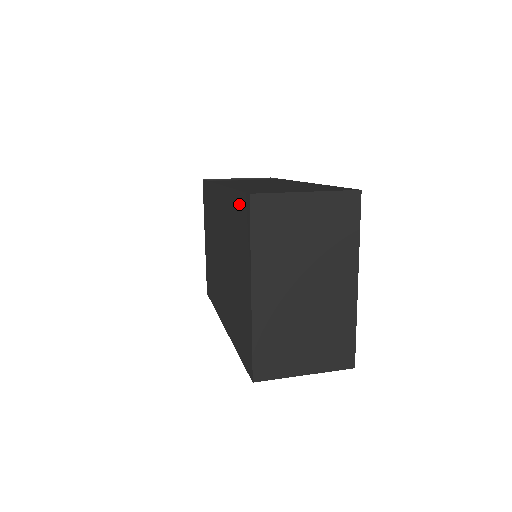
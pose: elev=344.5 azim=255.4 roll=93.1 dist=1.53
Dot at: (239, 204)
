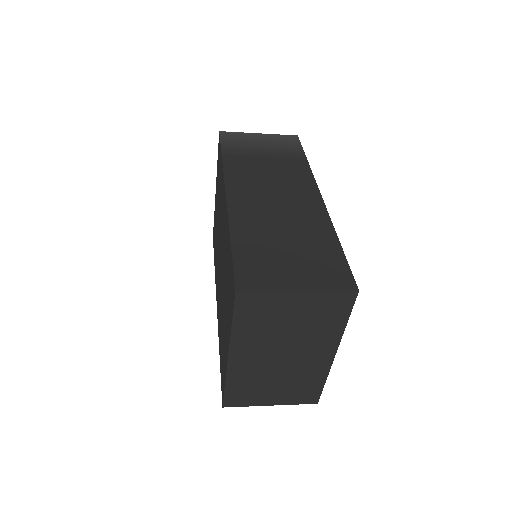
Dot at: (231, 268)
